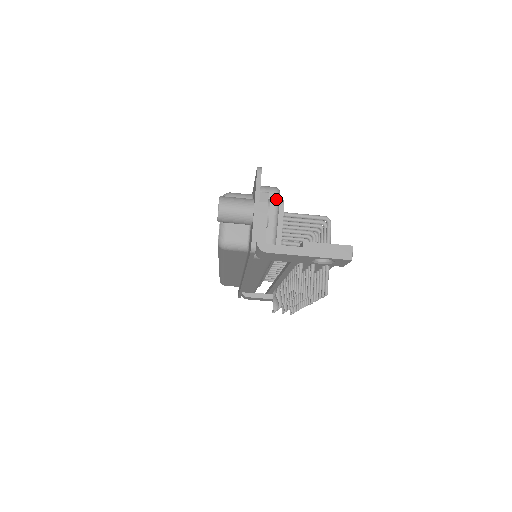
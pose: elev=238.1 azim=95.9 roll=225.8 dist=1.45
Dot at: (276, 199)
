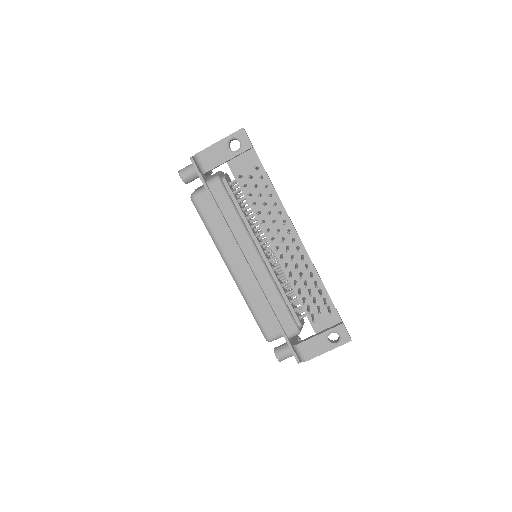
Dot at: (219, 171)
